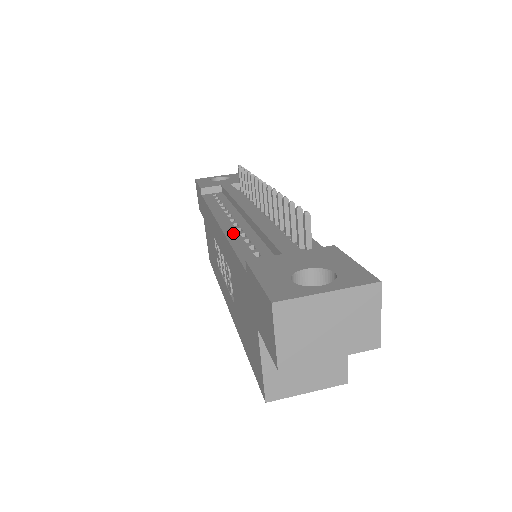
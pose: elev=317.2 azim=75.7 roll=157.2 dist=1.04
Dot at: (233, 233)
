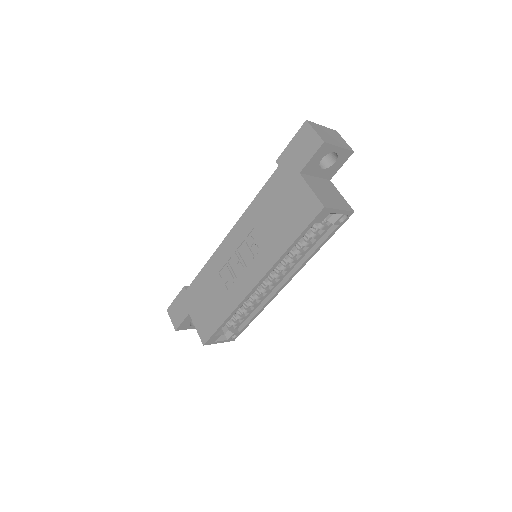
Dot at: occluded
